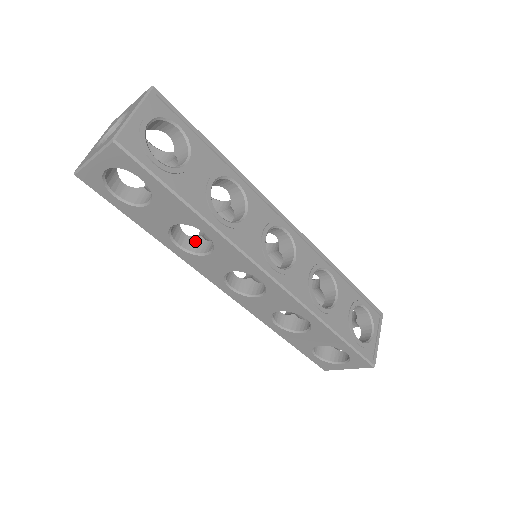
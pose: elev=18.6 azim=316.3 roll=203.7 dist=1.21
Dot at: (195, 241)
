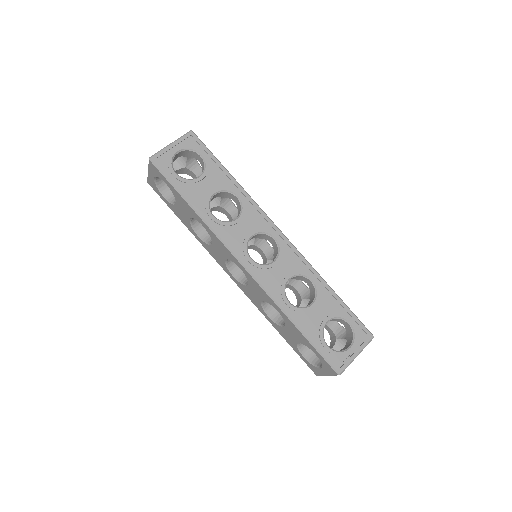
Dot at: occluded
